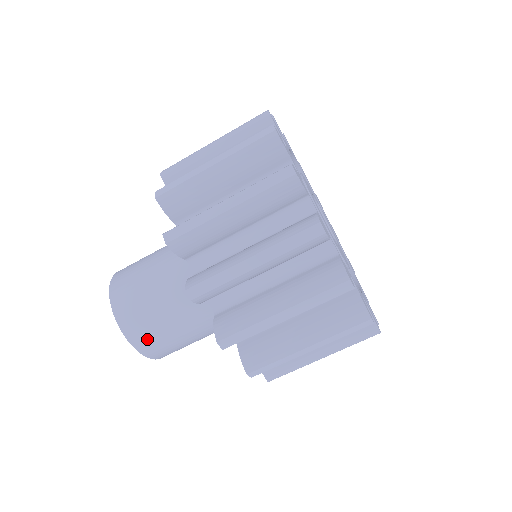
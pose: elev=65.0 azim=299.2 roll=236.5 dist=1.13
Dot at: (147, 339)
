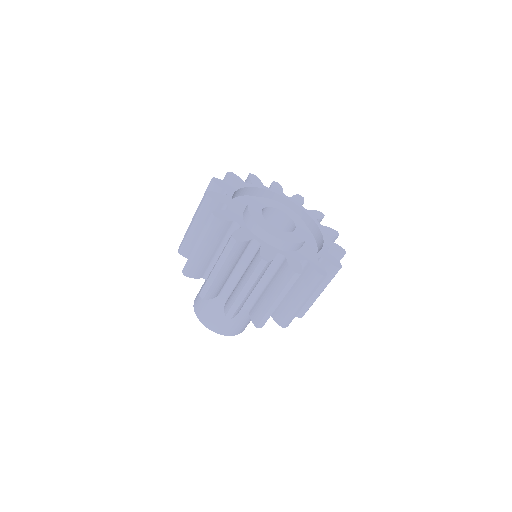
Dot at: (207, 318)
